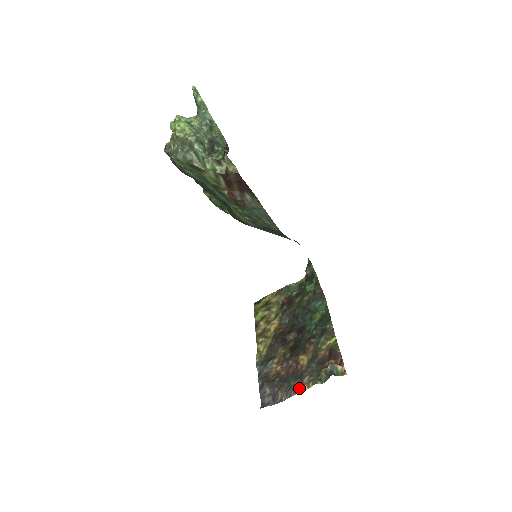
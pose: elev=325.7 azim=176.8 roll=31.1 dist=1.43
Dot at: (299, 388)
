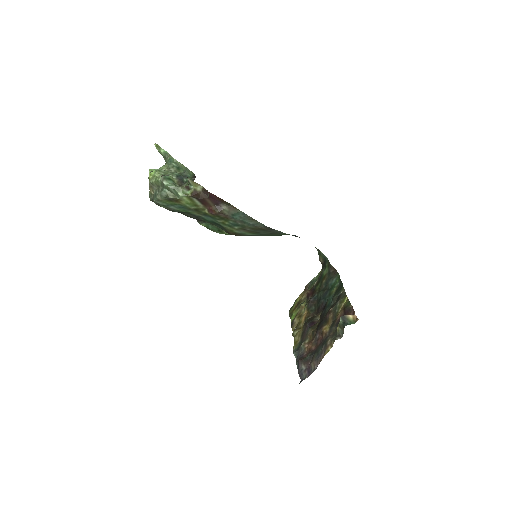
Dot at: (325, 351)
